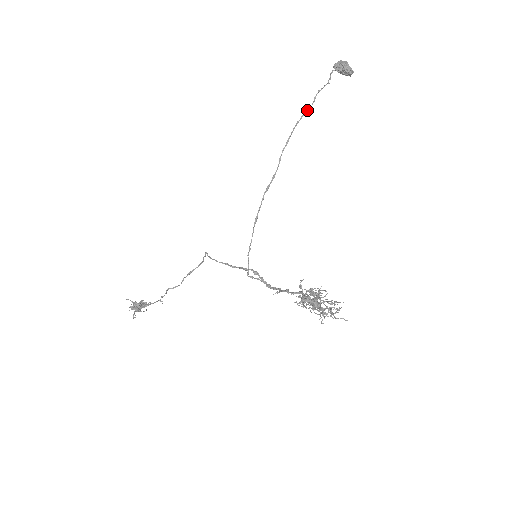
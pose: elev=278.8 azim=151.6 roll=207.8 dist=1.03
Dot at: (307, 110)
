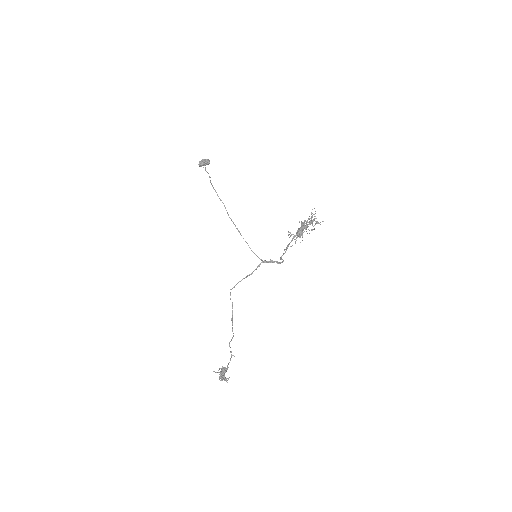
Dot at: (209, 177)
